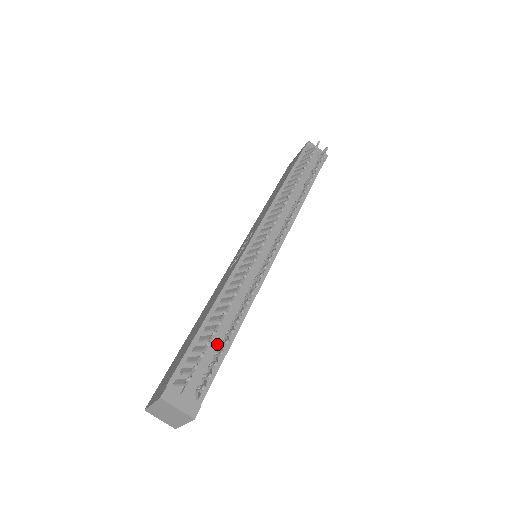
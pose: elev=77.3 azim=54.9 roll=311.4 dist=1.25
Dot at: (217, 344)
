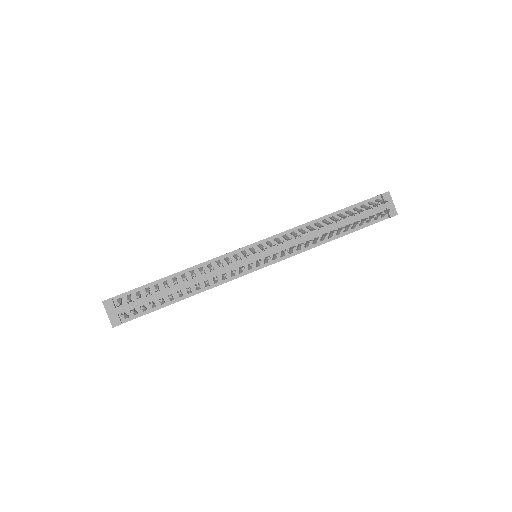
Dot at: (165, 296)
